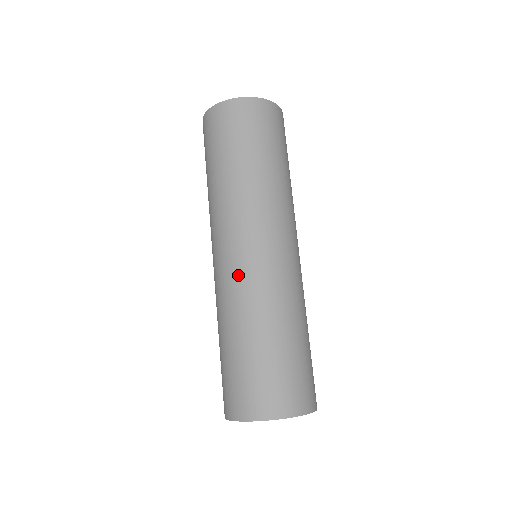
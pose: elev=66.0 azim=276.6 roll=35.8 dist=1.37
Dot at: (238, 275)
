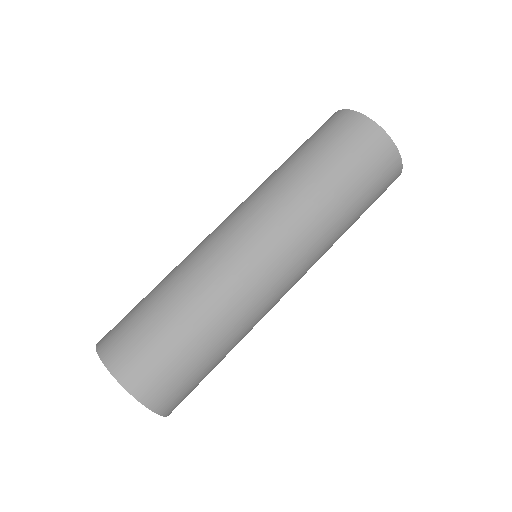
Dot at: (229, 260)
